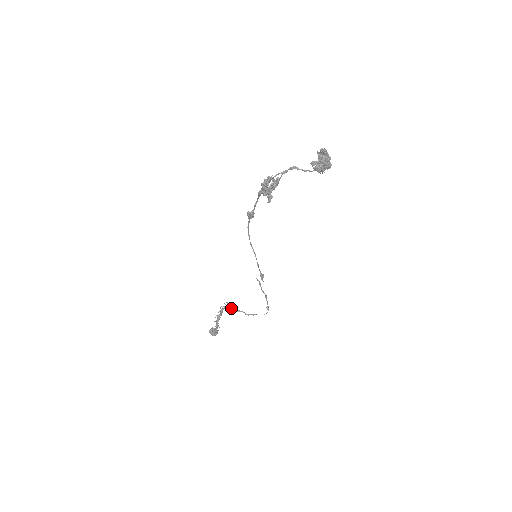
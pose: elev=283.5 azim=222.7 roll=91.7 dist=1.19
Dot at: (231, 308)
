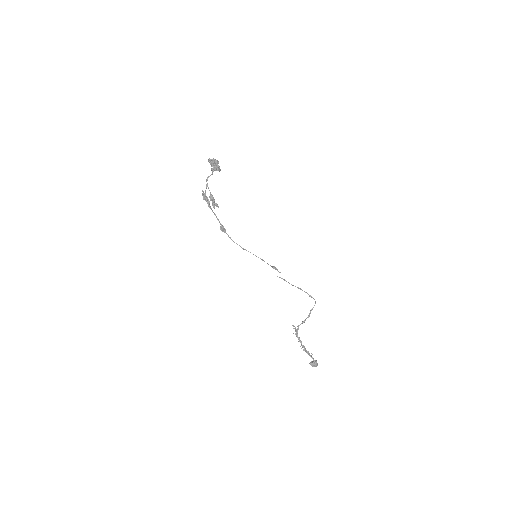
Dot at: (298, 326)
